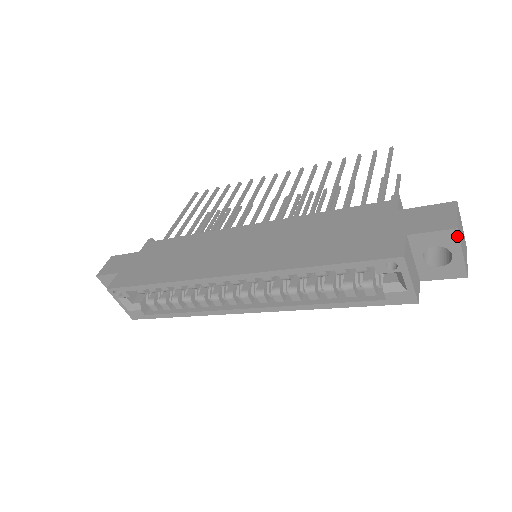
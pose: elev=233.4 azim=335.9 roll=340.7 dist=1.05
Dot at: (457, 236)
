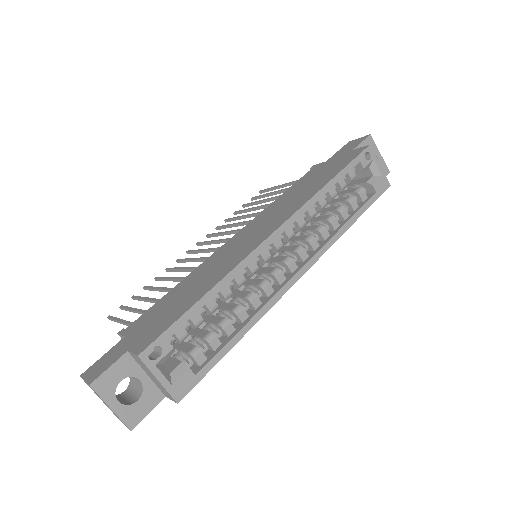
Dot at: (373, 140)
